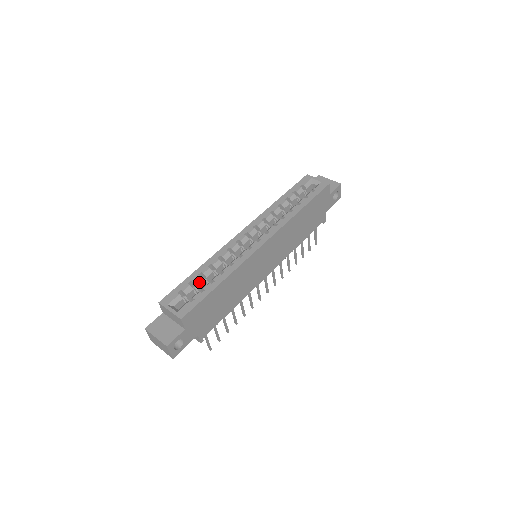
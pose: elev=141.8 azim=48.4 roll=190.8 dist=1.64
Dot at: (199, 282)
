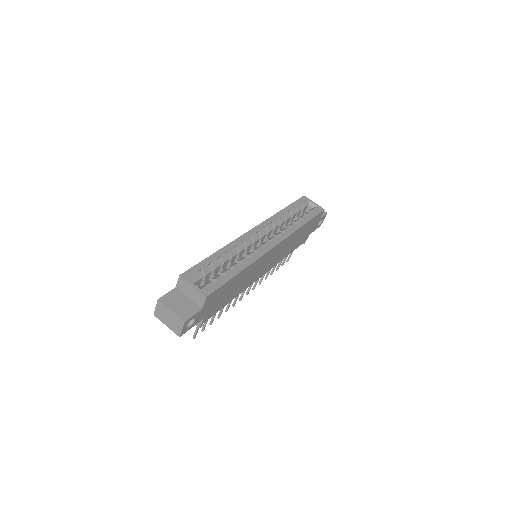
Dot at: (217, 265)
